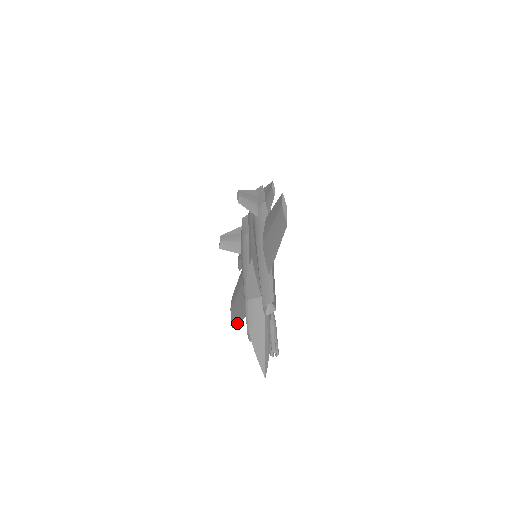
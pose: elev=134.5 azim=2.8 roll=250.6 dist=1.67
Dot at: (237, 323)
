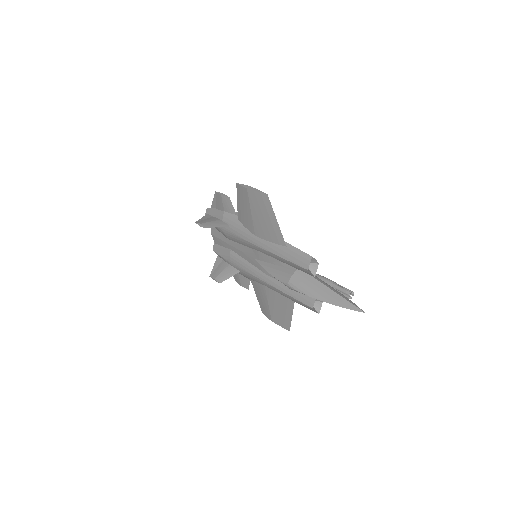
Dot at: (290, 321)
